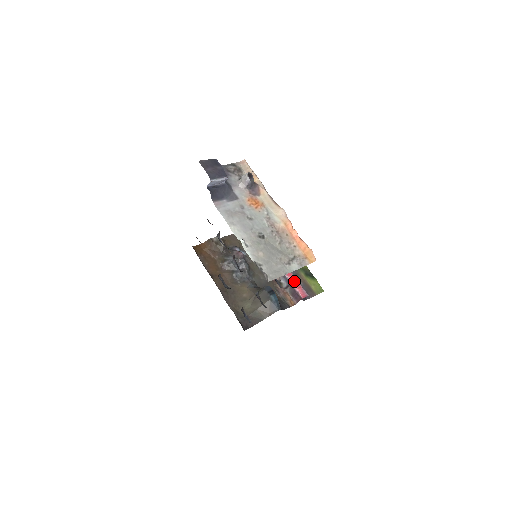
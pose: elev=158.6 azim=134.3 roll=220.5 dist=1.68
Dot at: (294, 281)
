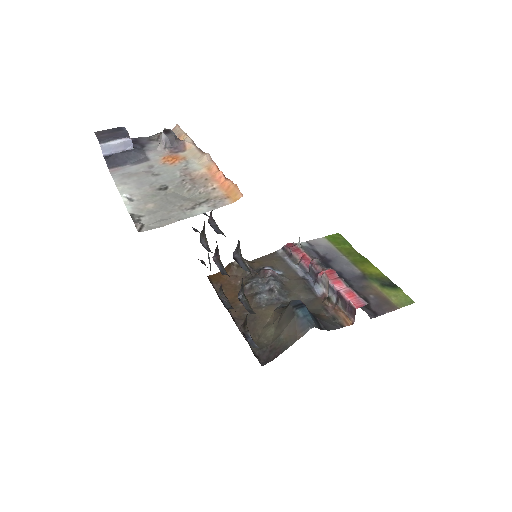
Dot at: (344, 289)
